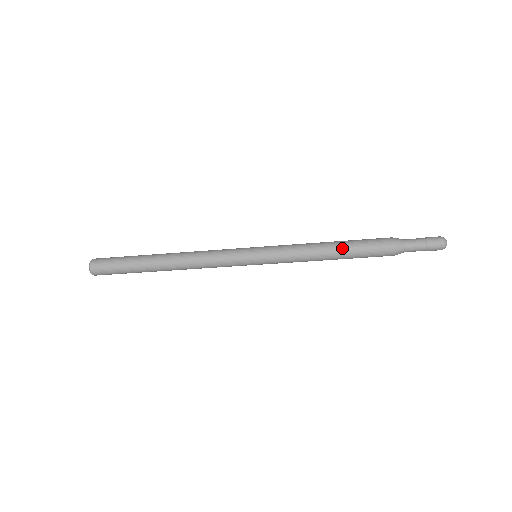
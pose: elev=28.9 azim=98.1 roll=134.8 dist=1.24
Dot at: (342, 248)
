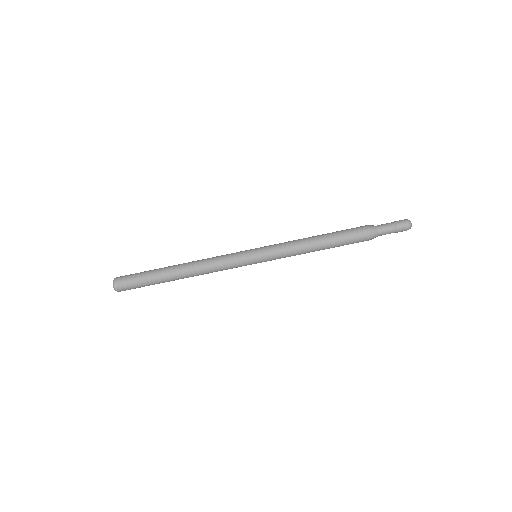
Dot at: (325, 234)
